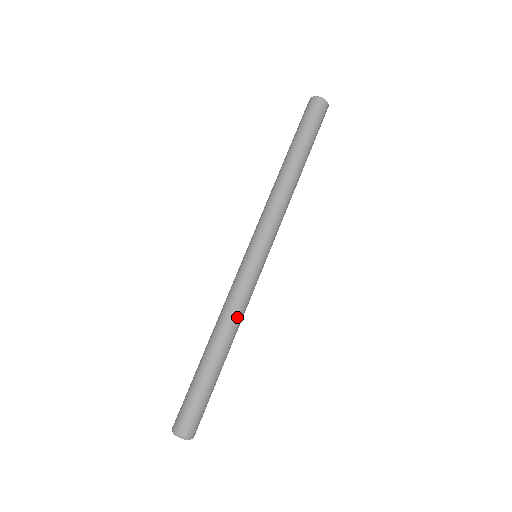
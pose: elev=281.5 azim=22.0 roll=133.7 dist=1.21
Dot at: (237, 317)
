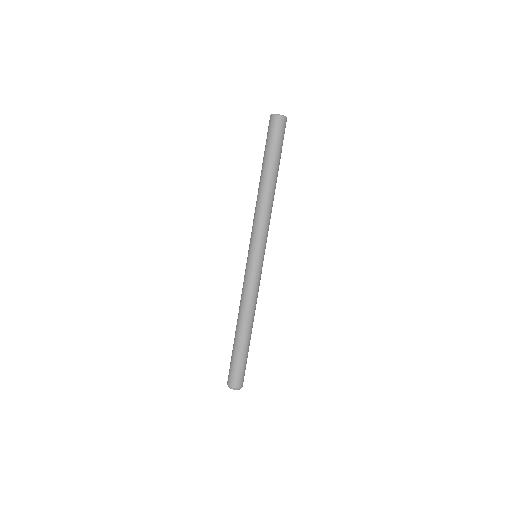
Dot at: (253, 305)
